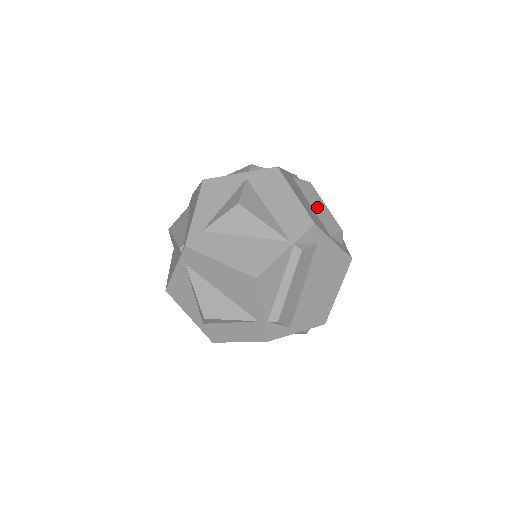
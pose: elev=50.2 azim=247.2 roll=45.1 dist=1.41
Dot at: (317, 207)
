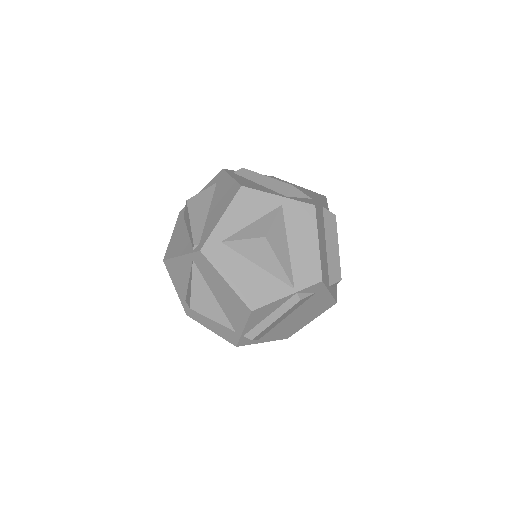
Dot at: (331, 248)
